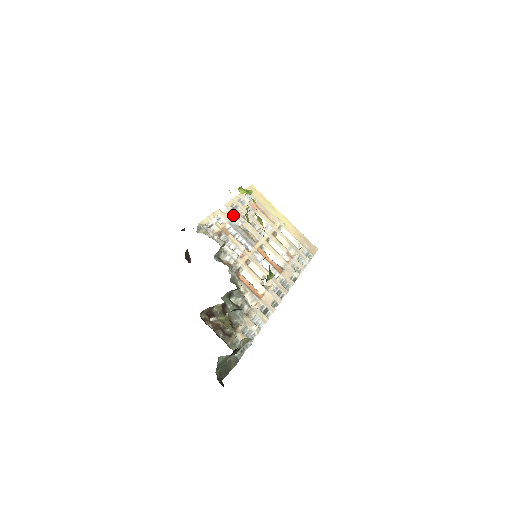
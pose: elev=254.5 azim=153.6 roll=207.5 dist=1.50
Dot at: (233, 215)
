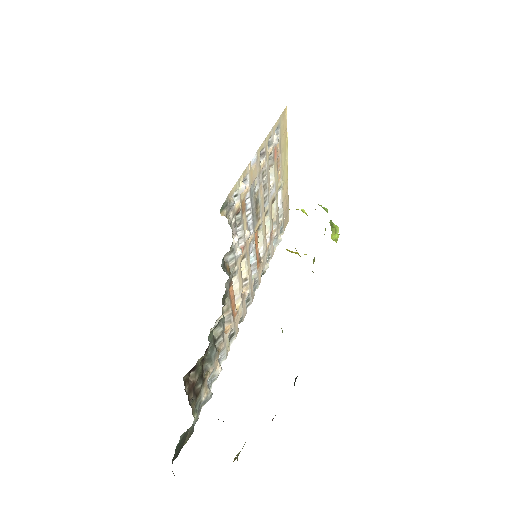
Dot at: (257, 172)
